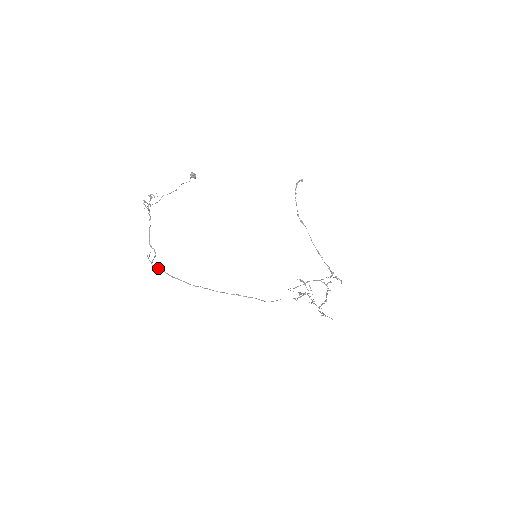
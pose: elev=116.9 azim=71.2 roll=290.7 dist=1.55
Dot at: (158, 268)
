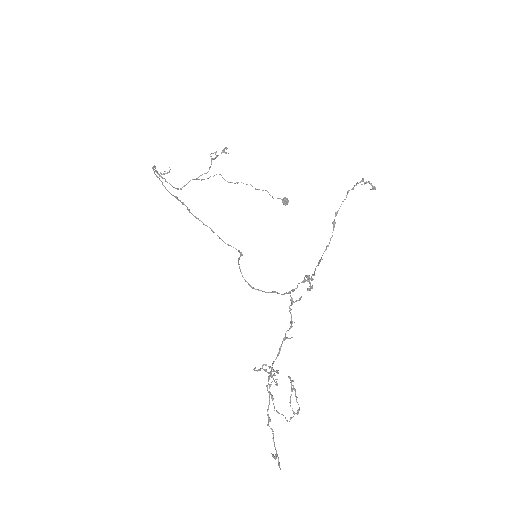
Dot at: (155, 166)
